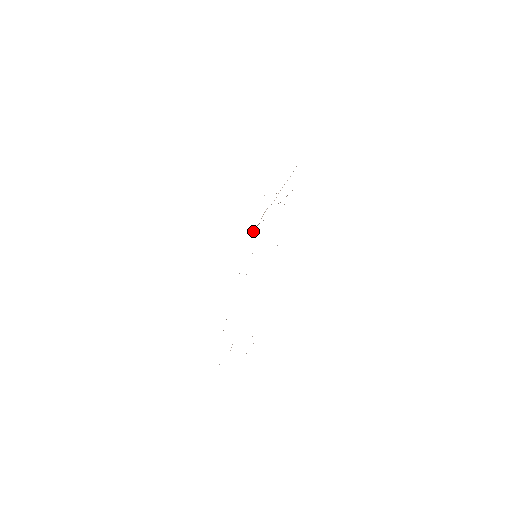
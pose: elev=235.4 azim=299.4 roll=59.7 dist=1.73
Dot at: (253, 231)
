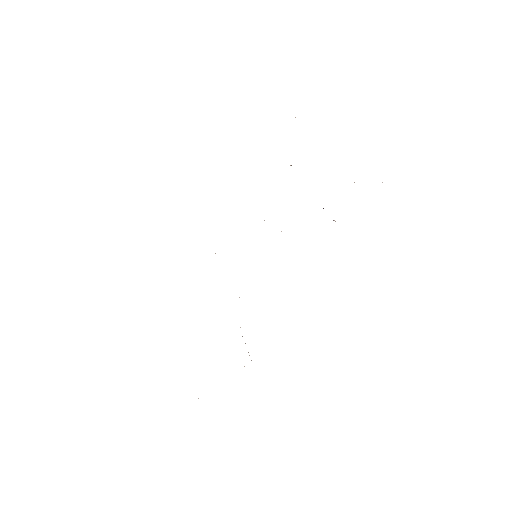
Dot at: occluded
